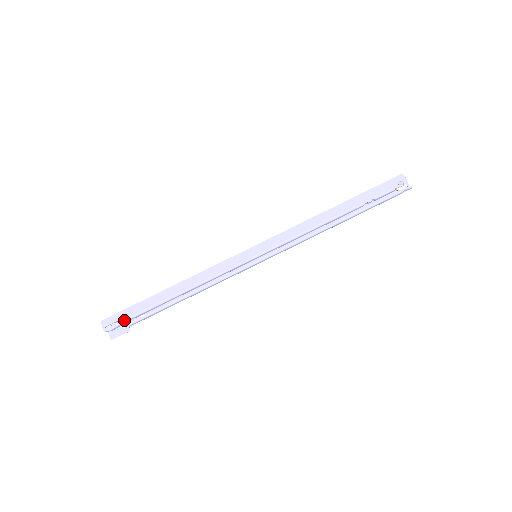
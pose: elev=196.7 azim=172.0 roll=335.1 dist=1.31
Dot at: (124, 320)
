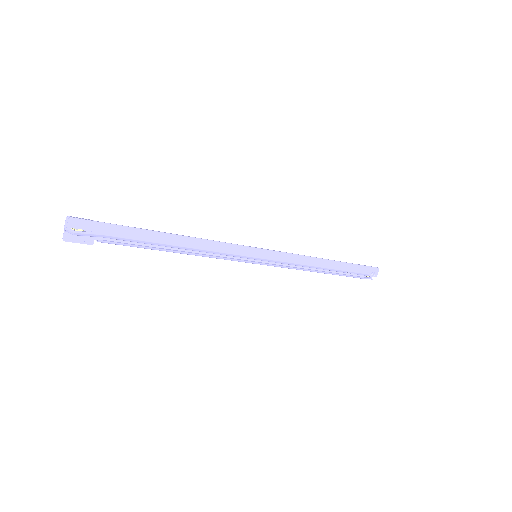
Dot at: (99, 235)
